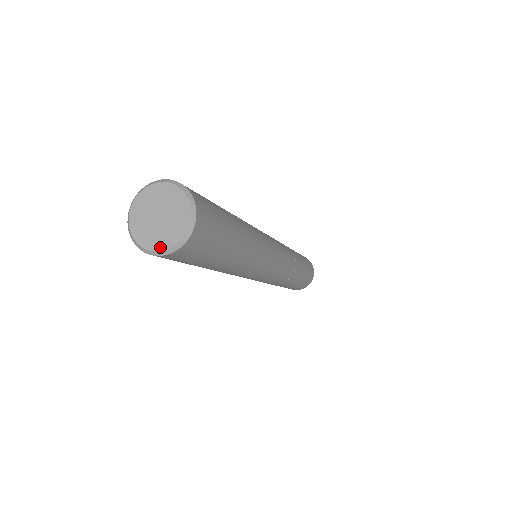
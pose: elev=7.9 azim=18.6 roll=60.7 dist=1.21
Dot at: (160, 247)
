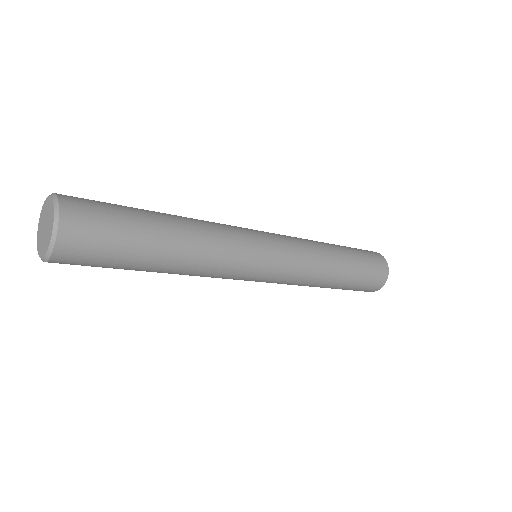
Dot at: (46, 250)
